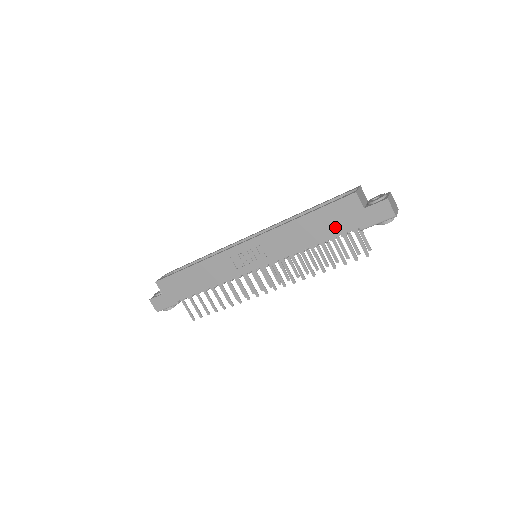
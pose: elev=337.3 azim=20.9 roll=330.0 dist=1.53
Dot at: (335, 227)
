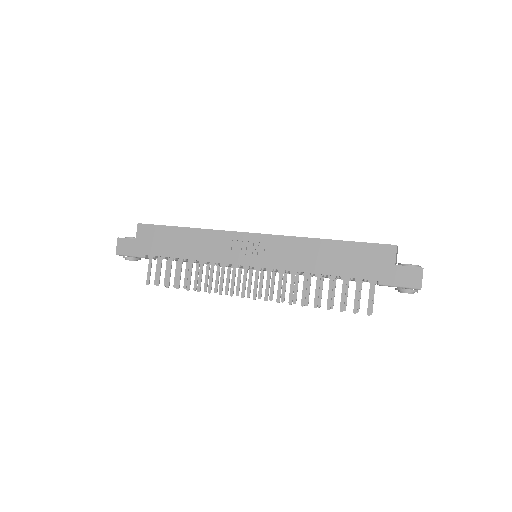
Dot at: (356, 267)
